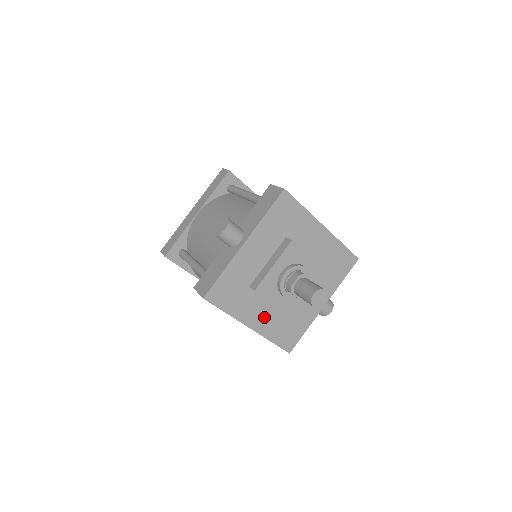
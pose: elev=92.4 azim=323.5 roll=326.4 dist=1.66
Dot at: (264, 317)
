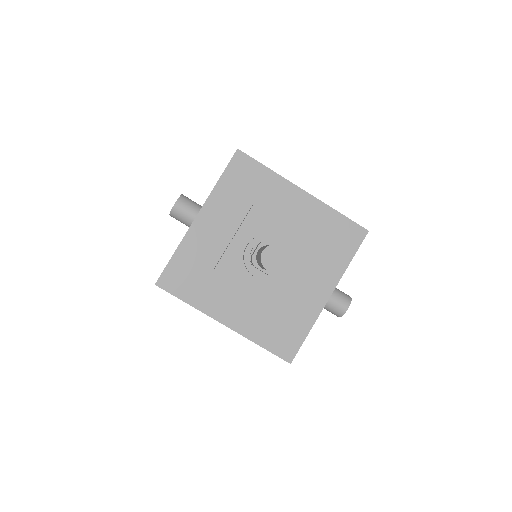
Dot at: (242, 311)
